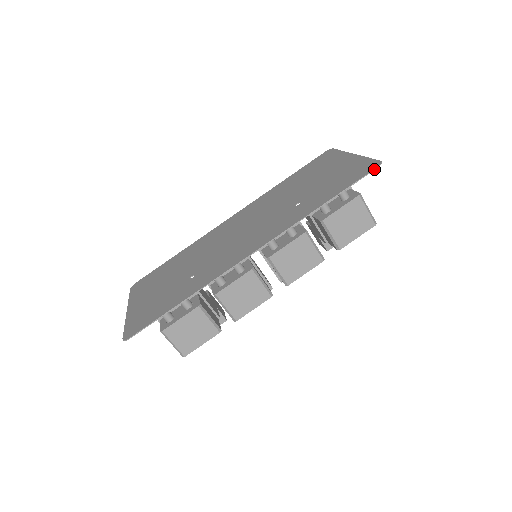
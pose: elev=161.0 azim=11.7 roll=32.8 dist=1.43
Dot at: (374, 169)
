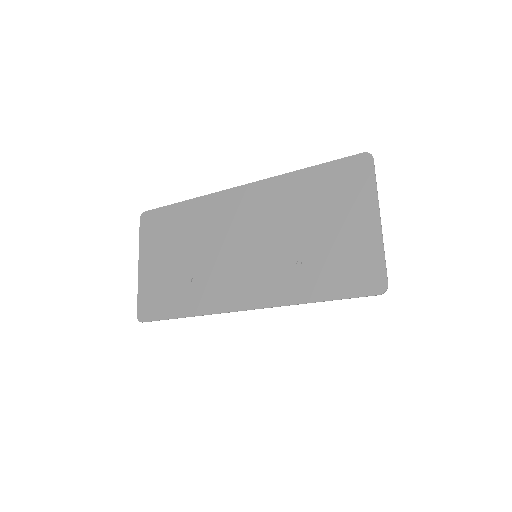
Dot at: (375, 295)
